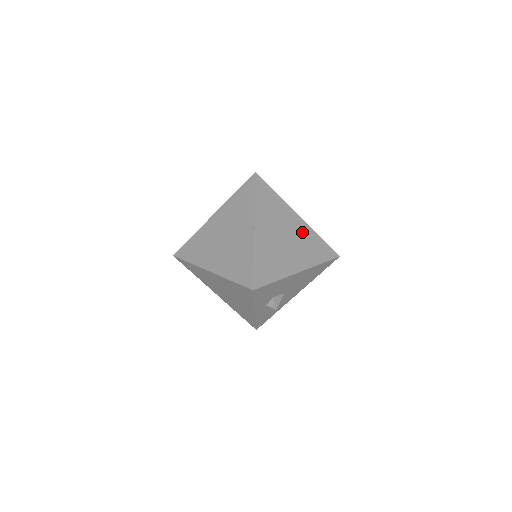
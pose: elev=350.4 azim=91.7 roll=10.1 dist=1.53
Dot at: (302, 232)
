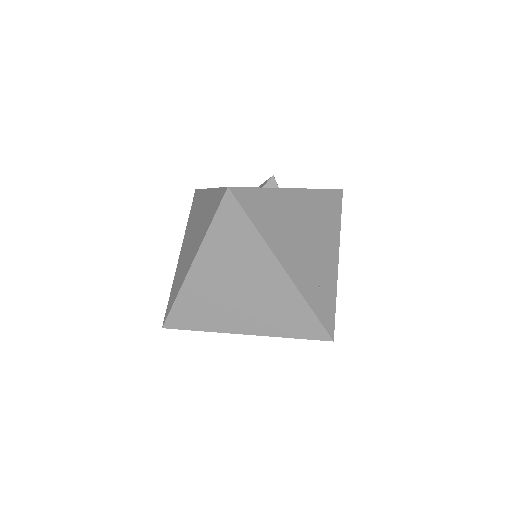
Dot at: (276, 292)
